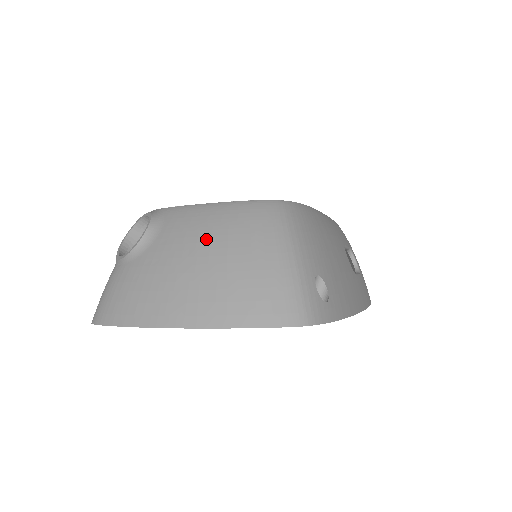
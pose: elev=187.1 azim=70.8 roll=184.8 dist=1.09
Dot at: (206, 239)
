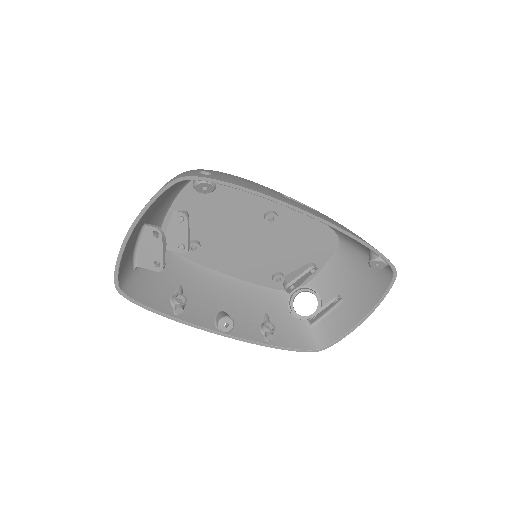
Dot at: occluded
